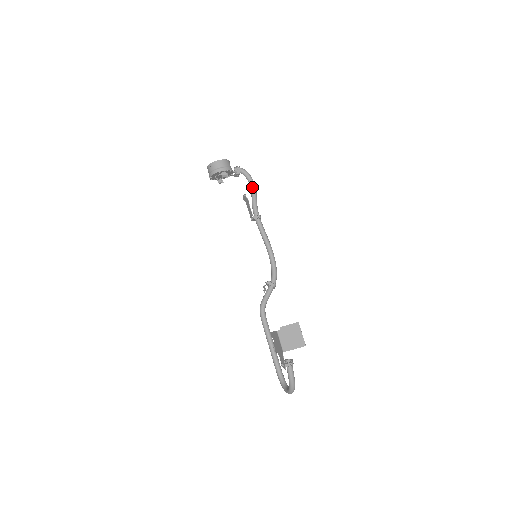
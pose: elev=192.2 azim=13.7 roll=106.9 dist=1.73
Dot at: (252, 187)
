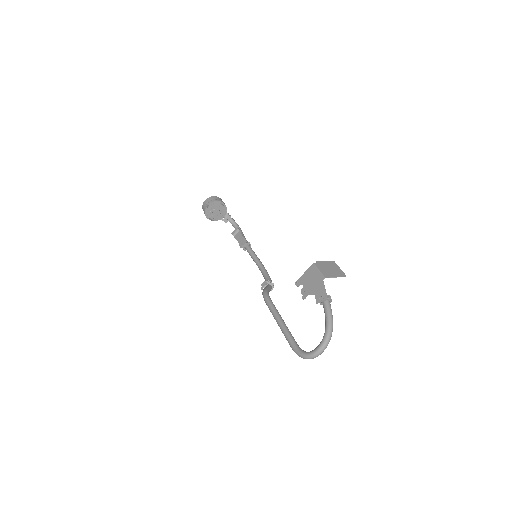
Dot at: (240, 230)
